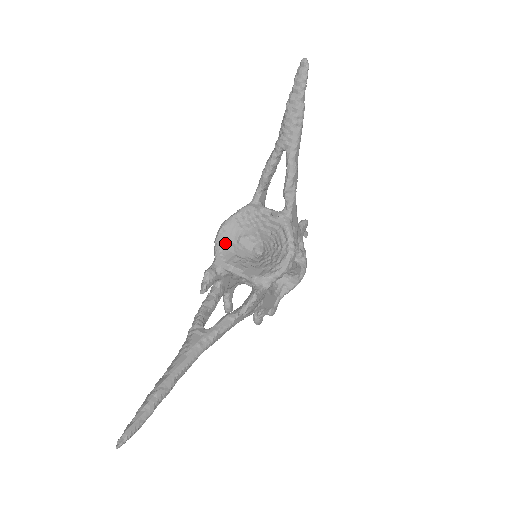
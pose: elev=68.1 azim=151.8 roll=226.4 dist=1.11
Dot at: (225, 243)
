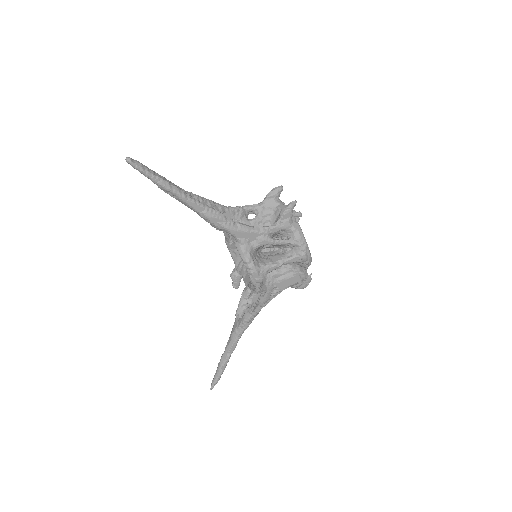
Dot at: (233, 251)
